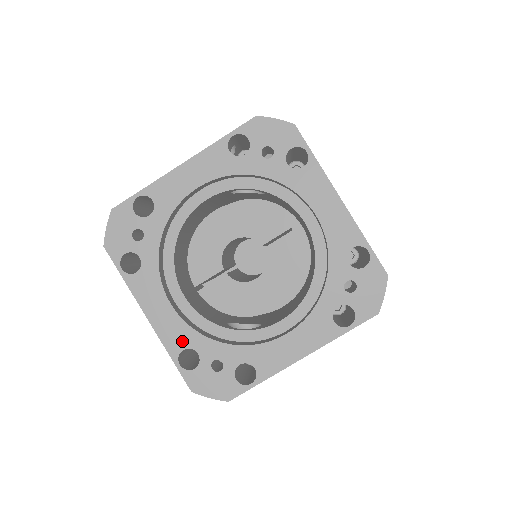
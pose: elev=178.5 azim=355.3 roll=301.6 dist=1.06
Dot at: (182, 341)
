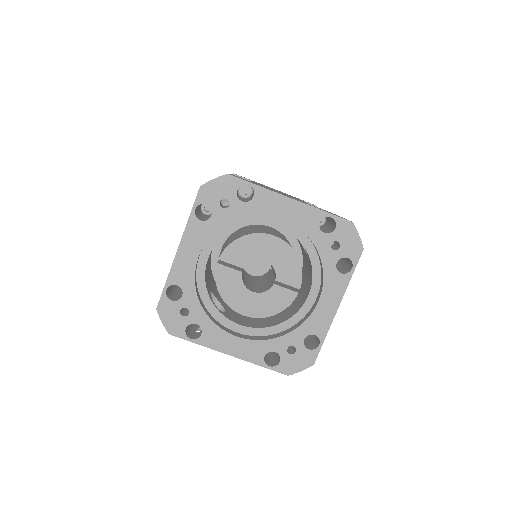
Dot at: (182, 280)
